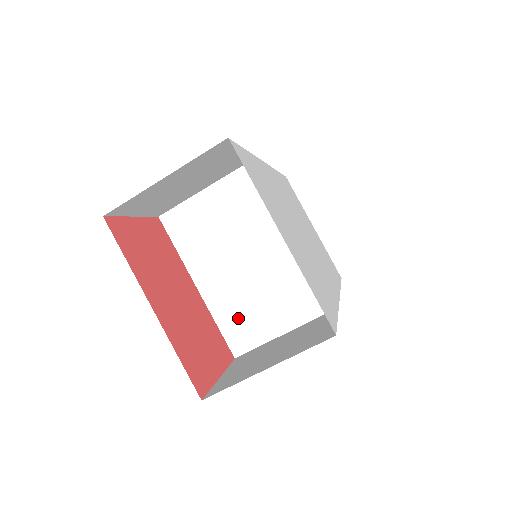
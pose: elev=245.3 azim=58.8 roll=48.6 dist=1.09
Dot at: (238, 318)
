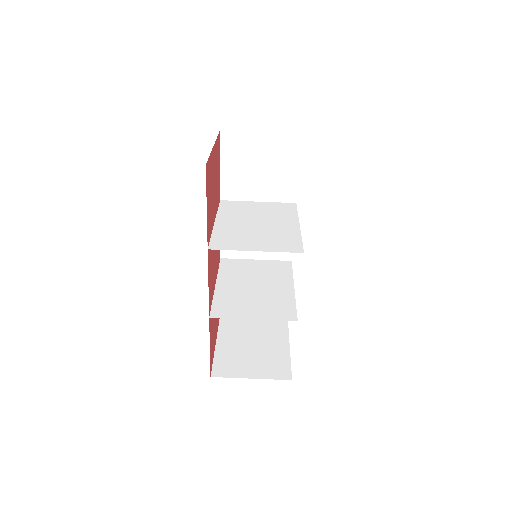
Dot at: (229, 237)
